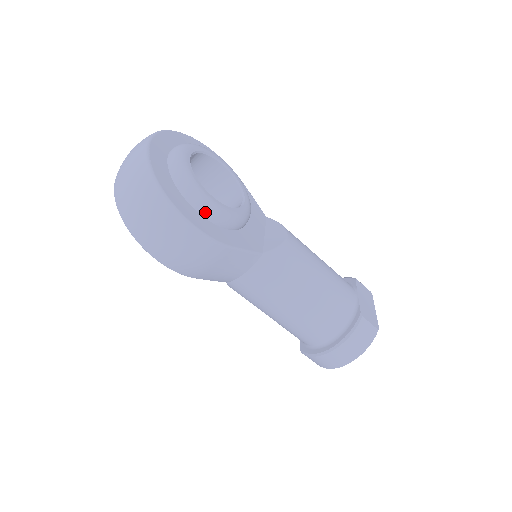
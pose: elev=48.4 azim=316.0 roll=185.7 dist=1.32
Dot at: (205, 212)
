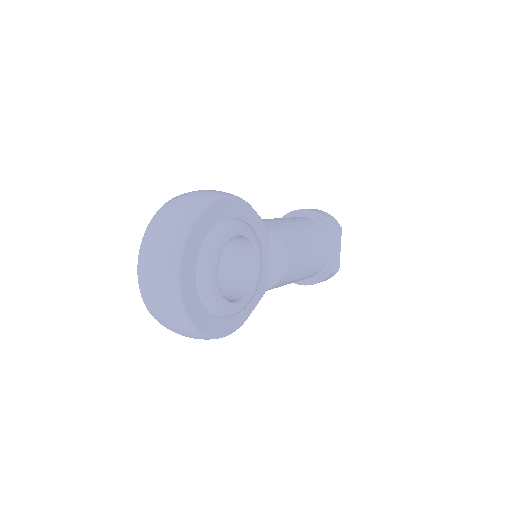
Dot at: occluded
